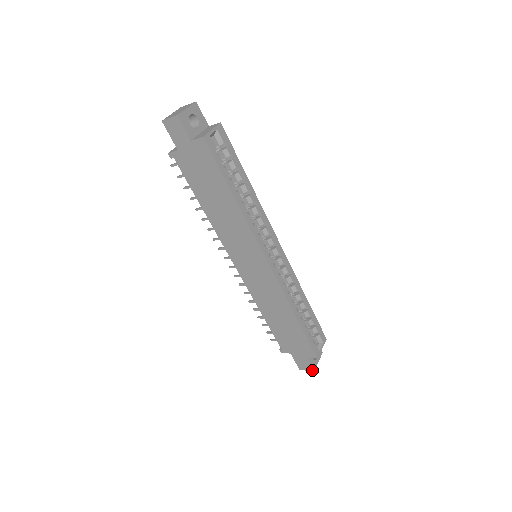
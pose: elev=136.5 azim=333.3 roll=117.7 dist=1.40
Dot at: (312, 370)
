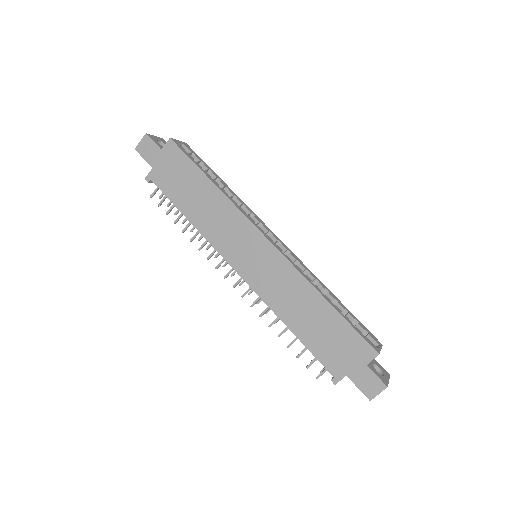
Dot at: (384, 386)
